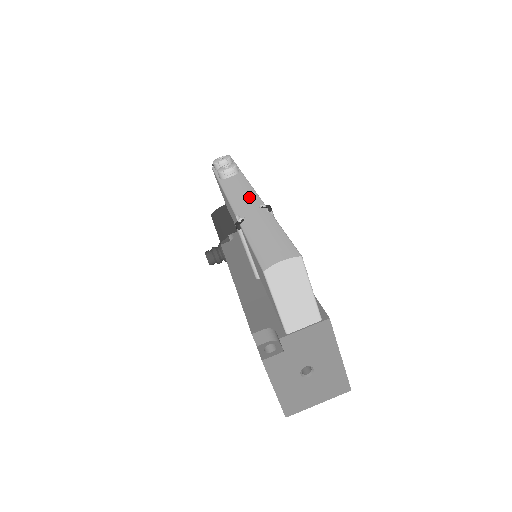
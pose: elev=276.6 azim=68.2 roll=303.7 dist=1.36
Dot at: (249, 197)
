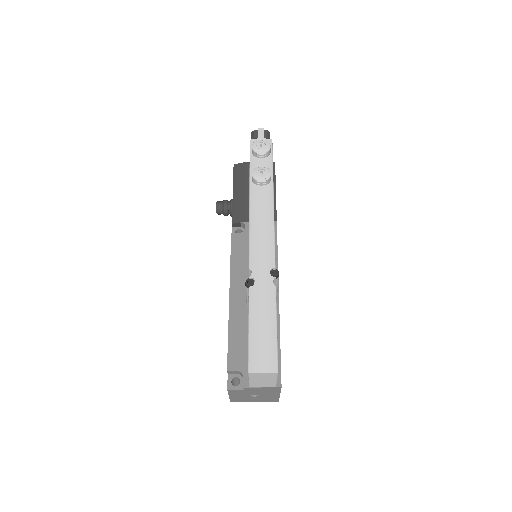
Dot at: (267, 246)
